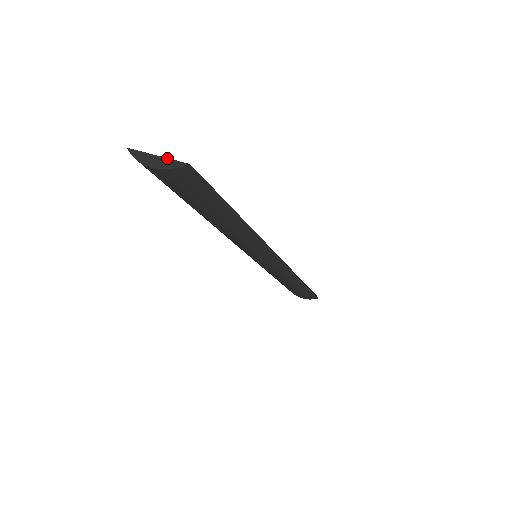
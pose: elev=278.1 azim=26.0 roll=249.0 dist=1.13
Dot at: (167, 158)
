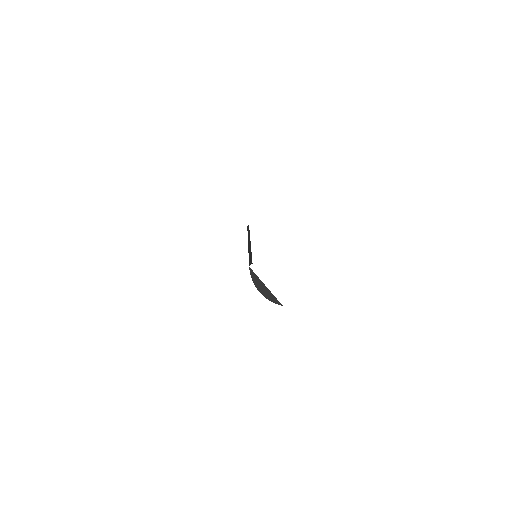
Dot at: (271, 293)
